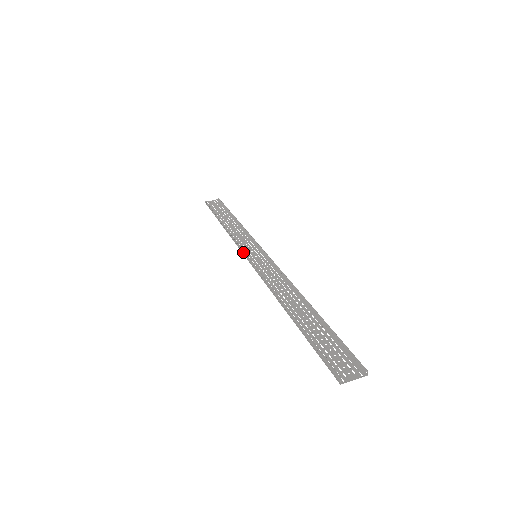
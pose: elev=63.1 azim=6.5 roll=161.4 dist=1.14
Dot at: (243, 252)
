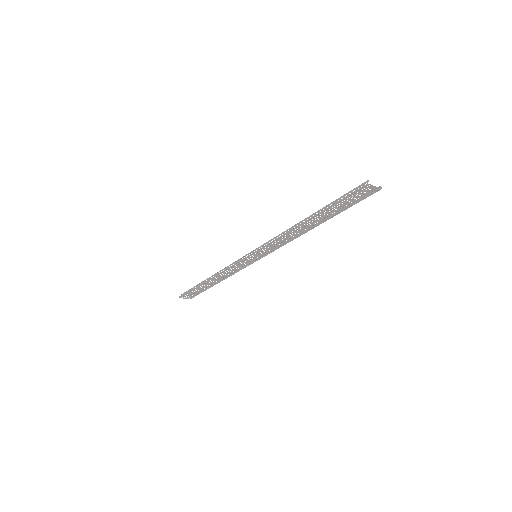
Dot at: (244, 256)
